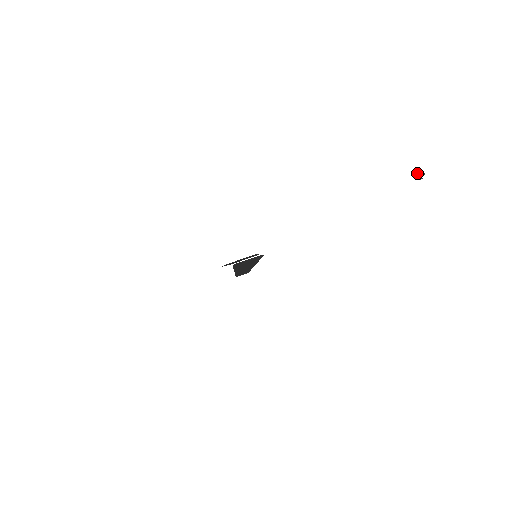
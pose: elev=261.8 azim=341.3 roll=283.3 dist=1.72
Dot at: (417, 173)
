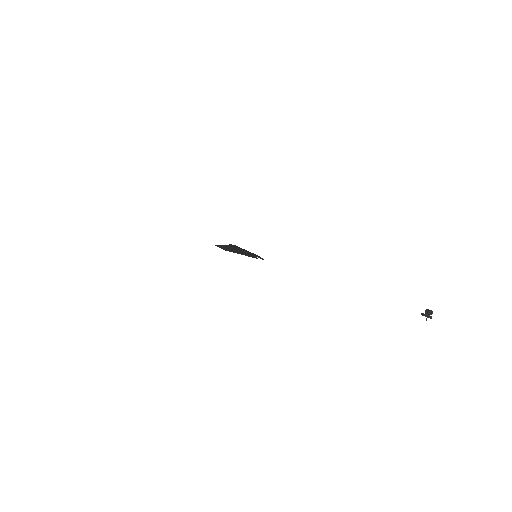
Dot at: (426, 312)
